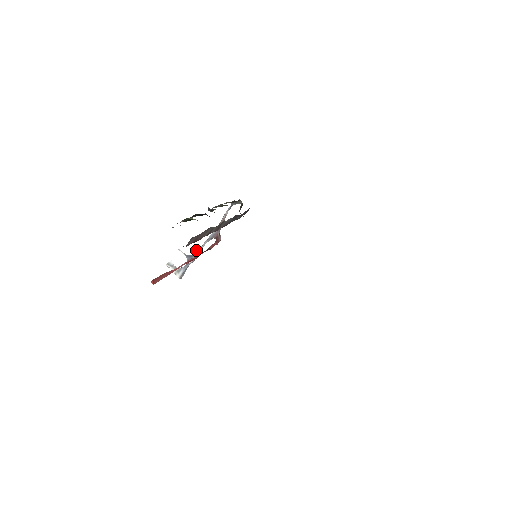
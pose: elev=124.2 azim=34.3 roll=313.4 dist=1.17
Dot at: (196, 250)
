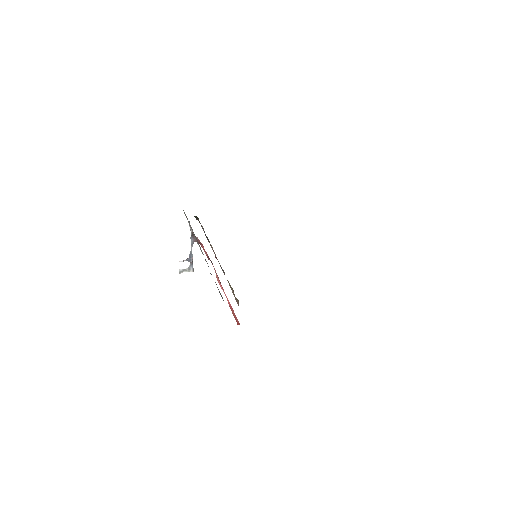
Dot at: (189, 254)
